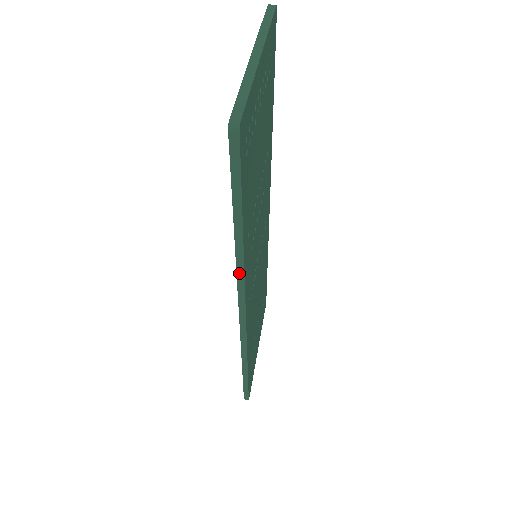
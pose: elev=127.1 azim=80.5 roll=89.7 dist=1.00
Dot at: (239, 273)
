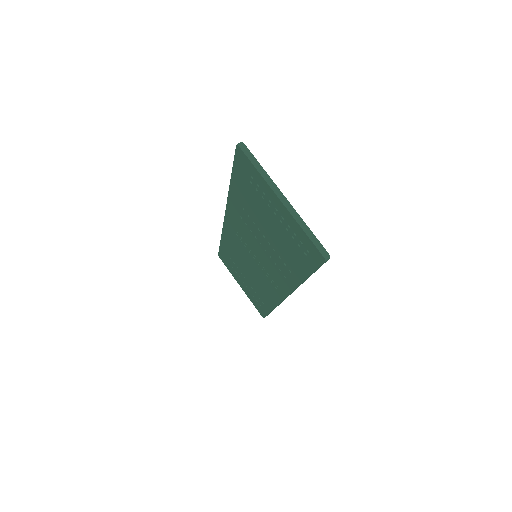
Dot at: occluded
